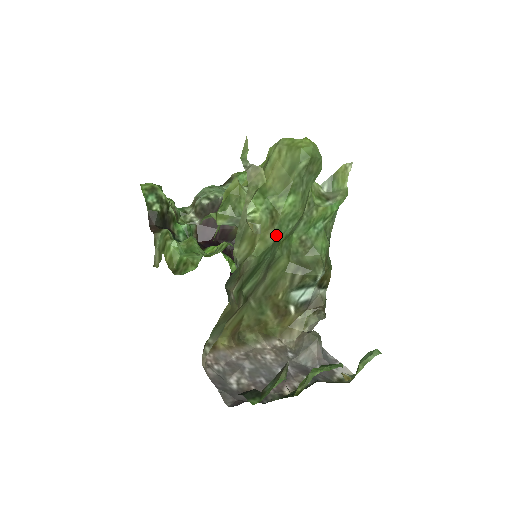
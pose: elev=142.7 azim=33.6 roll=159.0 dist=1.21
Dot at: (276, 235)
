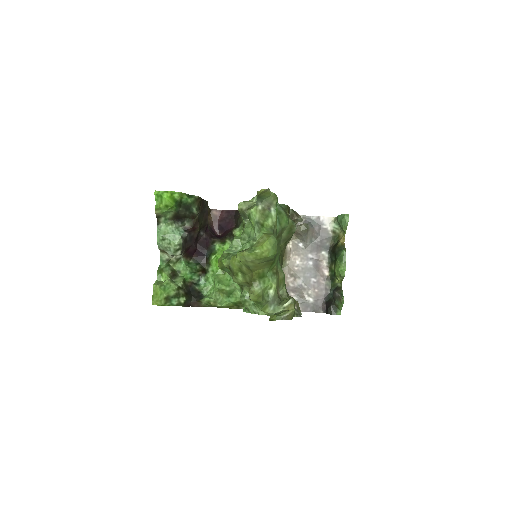
Dot at: (280, 269)
